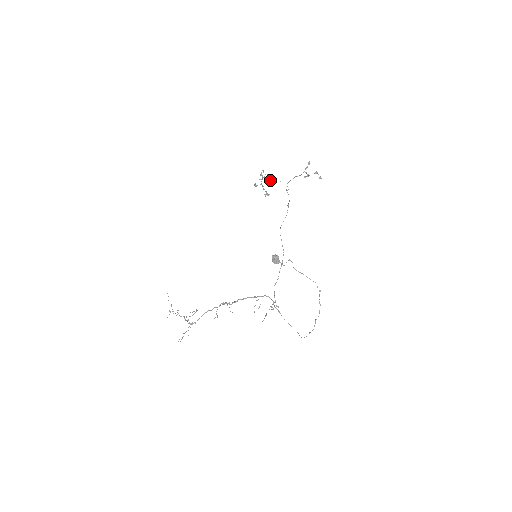
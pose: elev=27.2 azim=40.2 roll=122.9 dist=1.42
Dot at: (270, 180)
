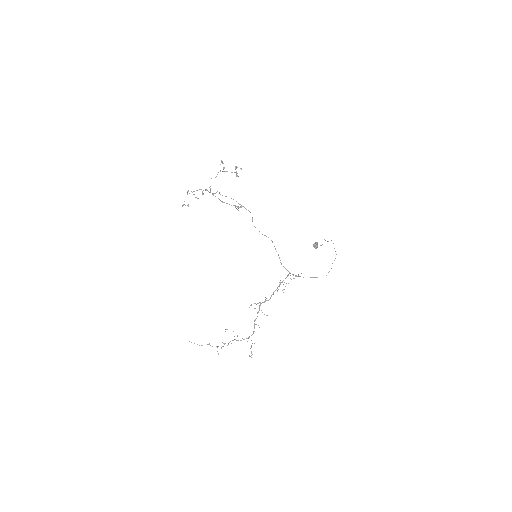
Dot at: (189, 193)
